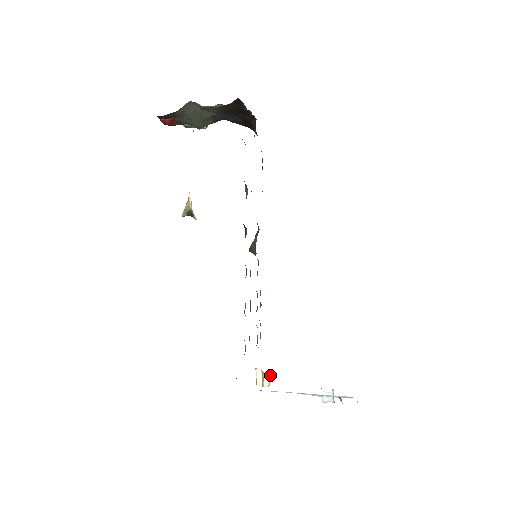
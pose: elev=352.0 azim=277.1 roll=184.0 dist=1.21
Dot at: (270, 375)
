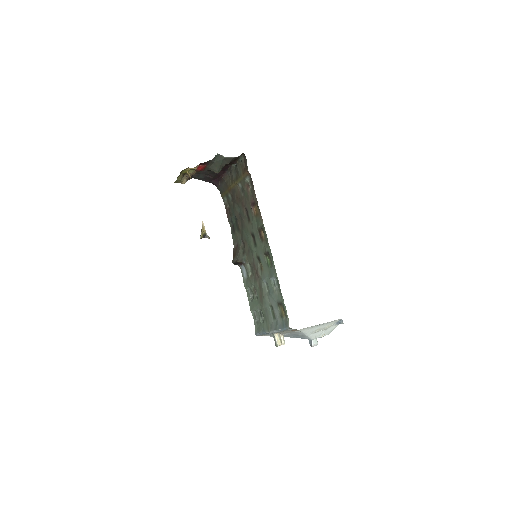
Dot at: occluded
